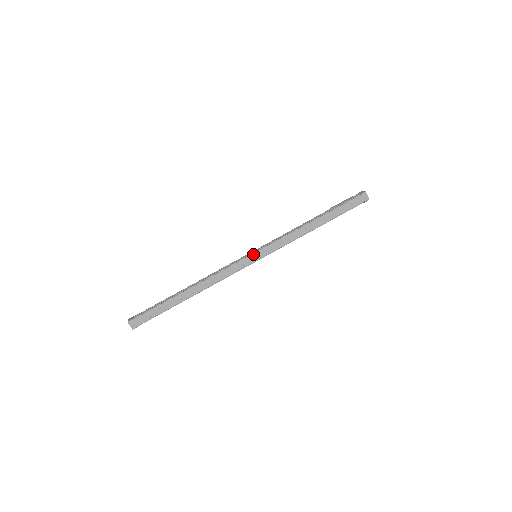
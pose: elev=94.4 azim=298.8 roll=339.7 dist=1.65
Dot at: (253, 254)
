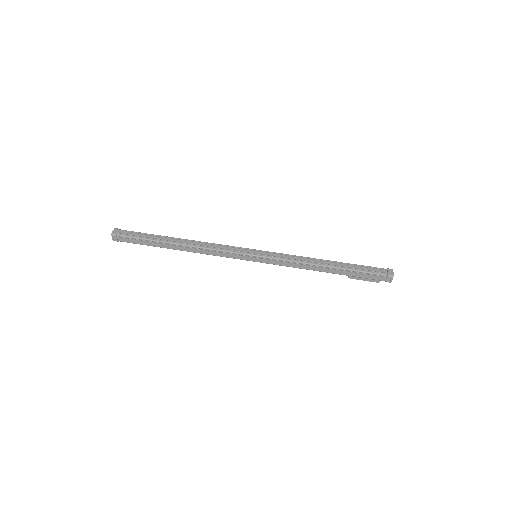
Dot at: (255, 249)
